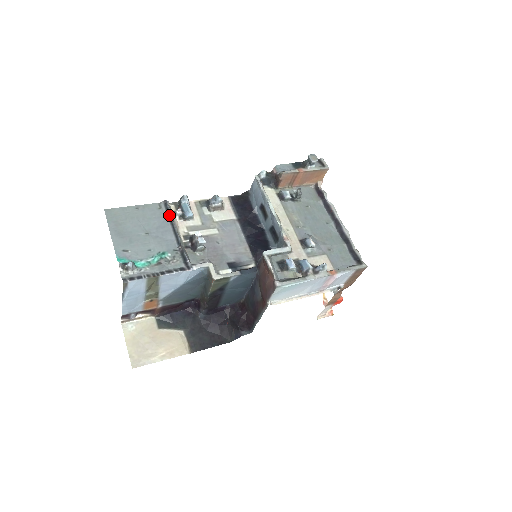
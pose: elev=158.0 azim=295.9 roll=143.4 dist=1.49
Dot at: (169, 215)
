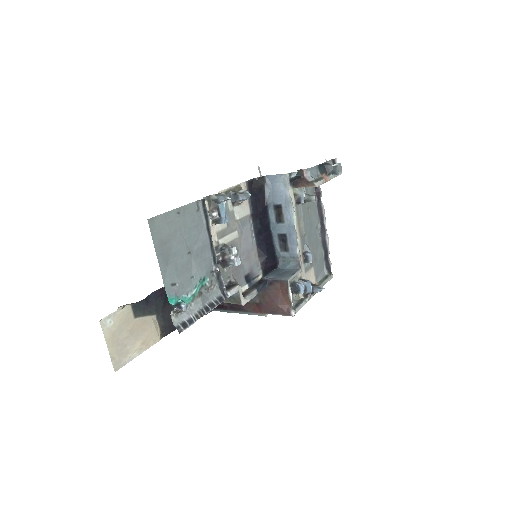
Dot at: (207, 221)
